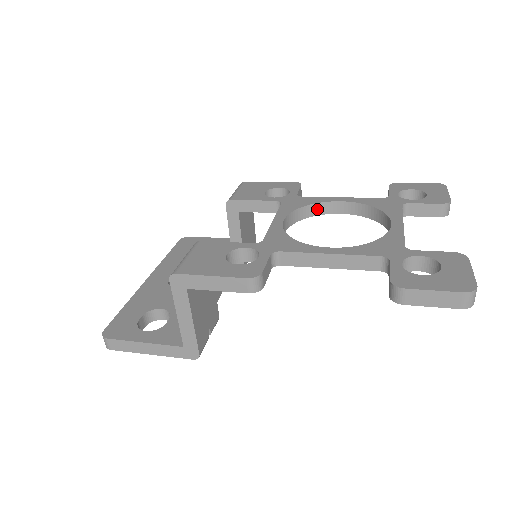
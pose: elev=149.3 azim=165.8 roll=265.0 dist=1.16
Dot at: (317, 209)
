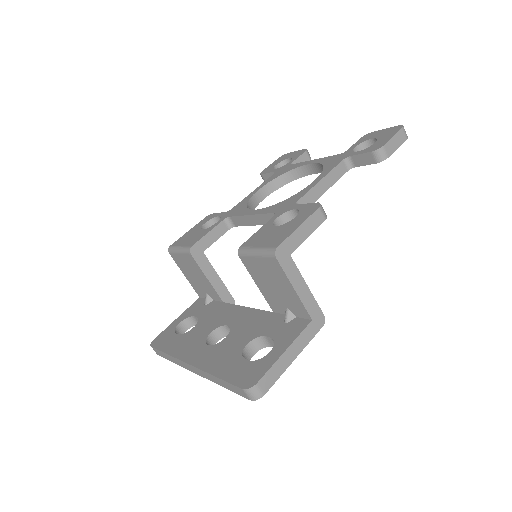
Dot at: (252, 204)
